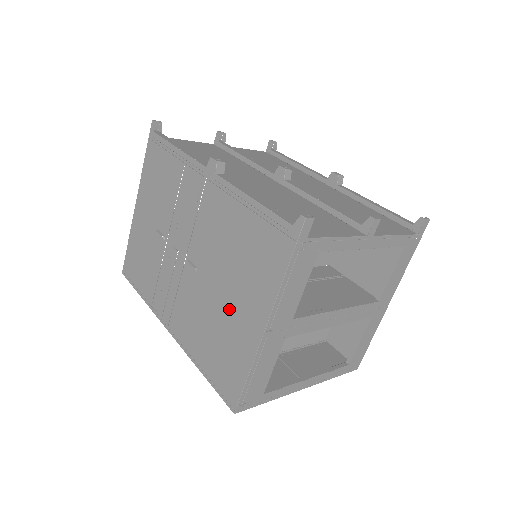
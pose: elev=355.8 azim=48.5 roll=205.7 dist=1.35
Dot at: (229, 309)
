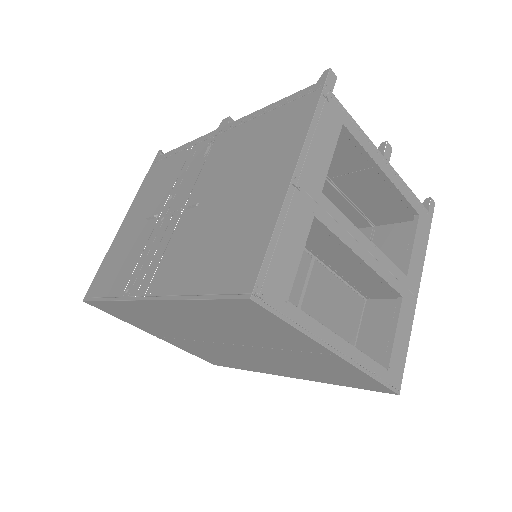
Dot at: (242, 198)
